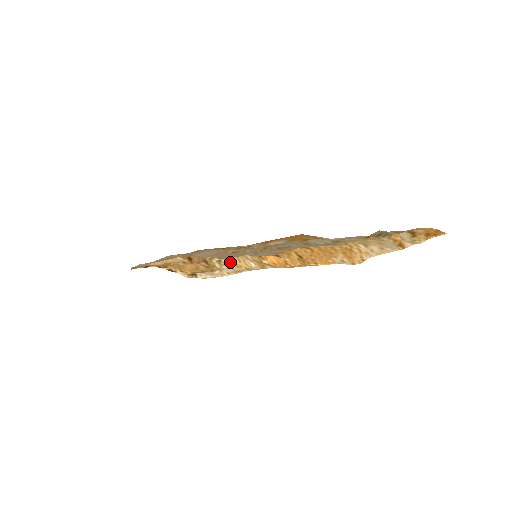
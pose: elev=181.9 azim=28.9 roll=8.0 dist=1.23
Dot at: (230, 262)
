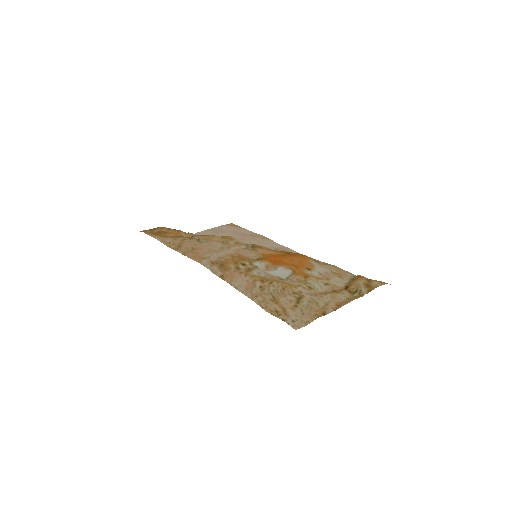
Dot at: occluded
